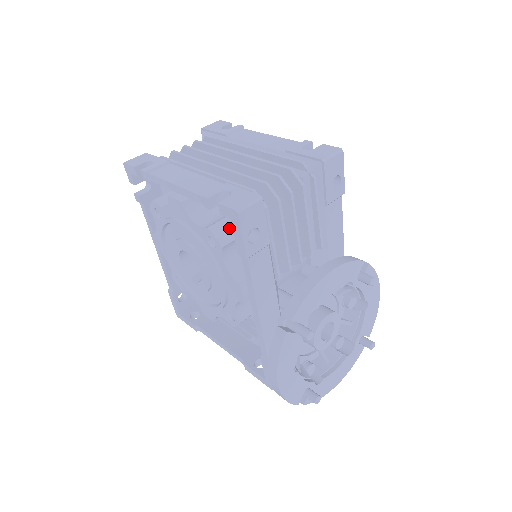
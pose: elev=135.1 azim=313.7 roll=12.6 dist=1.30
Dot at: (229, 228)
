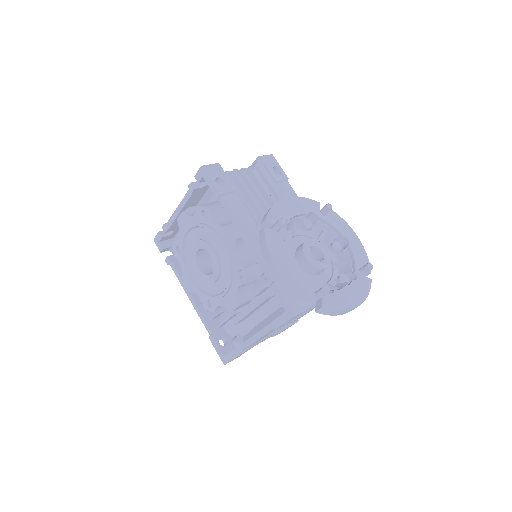
Dot at: (213, 204)
